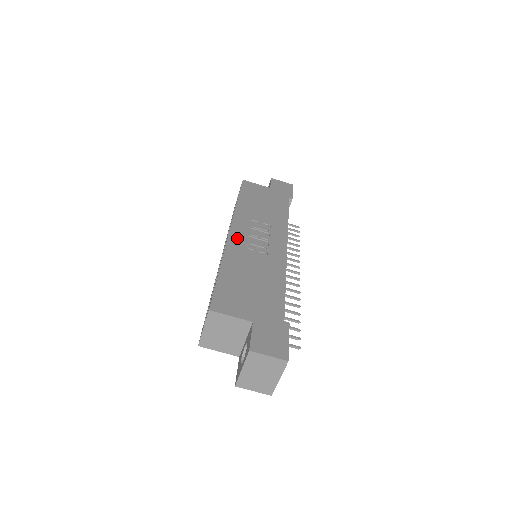
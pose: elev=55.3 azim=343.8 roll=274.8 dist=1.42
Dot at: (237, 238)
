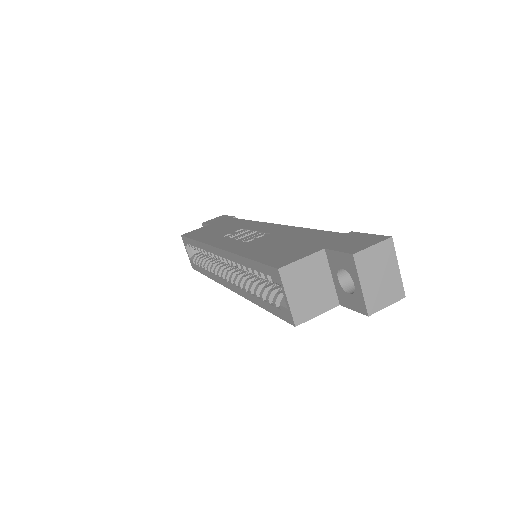
Dot at: (229, 245)
